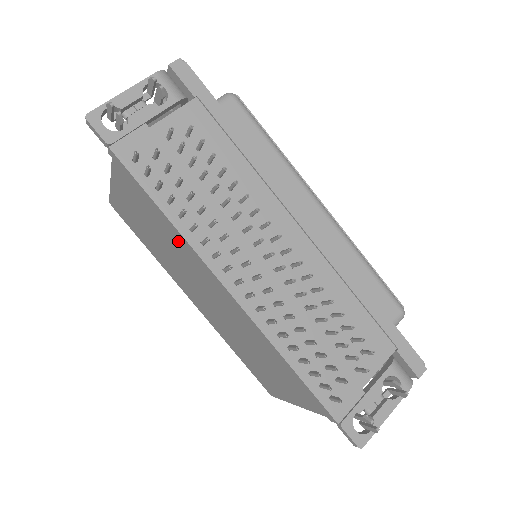
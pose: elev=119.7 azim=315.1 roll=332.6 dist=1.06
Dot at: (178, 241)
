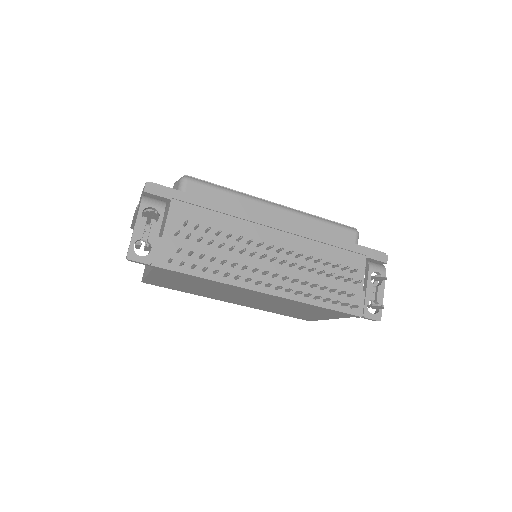
Dot at: (218, 285)
